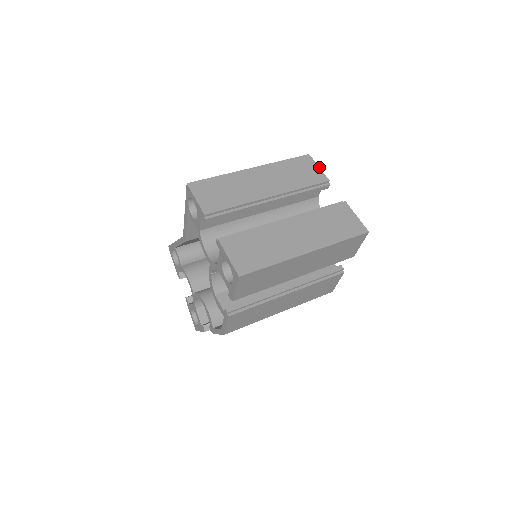
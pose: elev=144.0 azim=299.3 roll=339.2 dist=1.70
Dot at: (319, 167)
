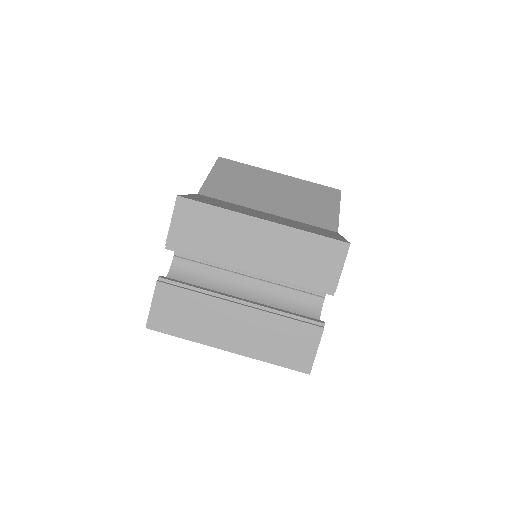
Dot at: (342, 269)
